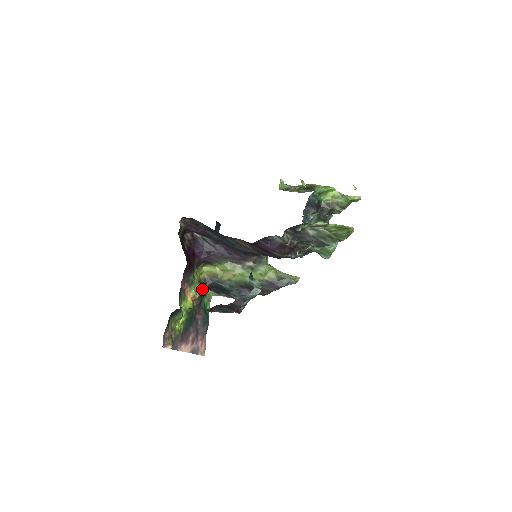
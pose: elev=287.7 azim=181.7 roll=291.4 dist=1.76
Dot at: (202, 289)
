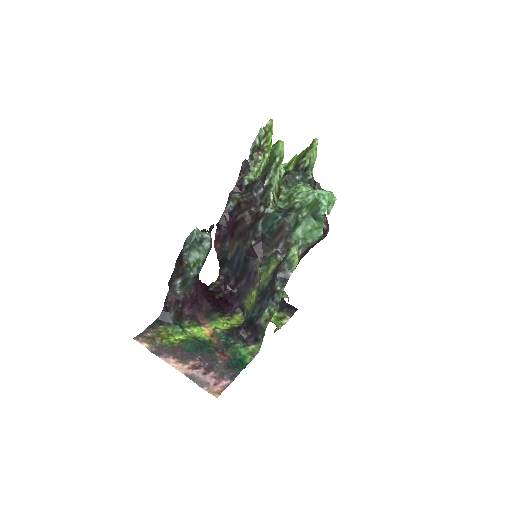
Dot at: (230, 330)
